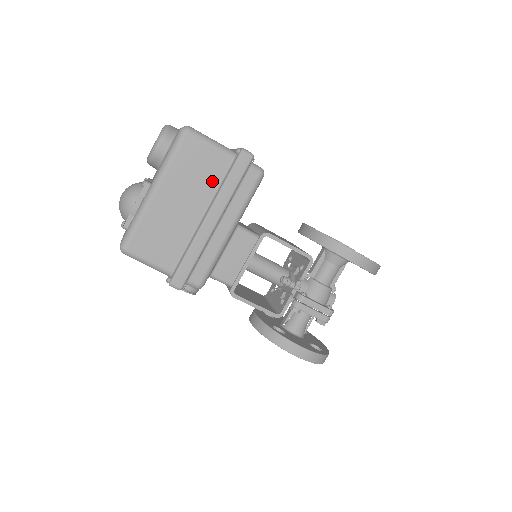
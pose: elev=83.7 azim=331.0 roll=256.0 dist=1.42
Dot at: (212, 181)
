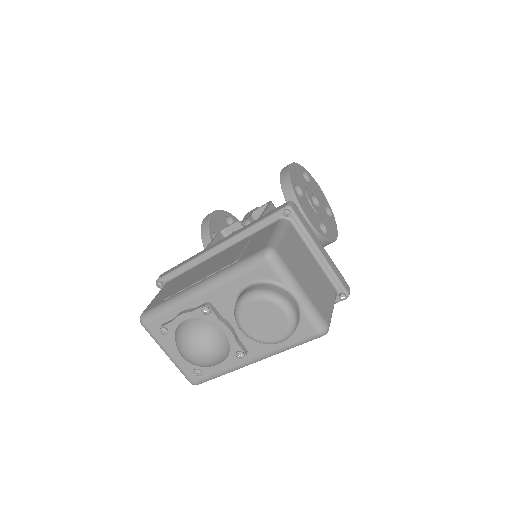
Dot at: occluded
